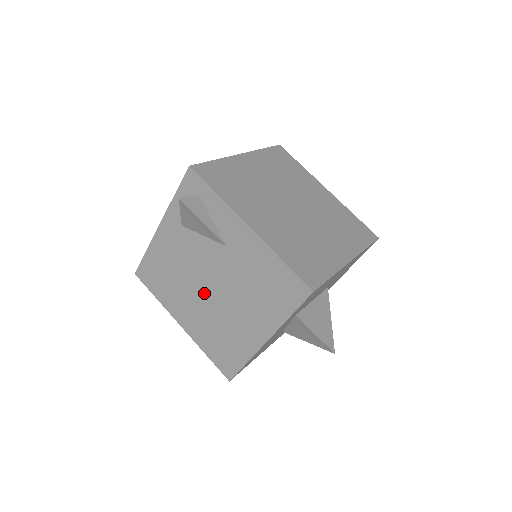
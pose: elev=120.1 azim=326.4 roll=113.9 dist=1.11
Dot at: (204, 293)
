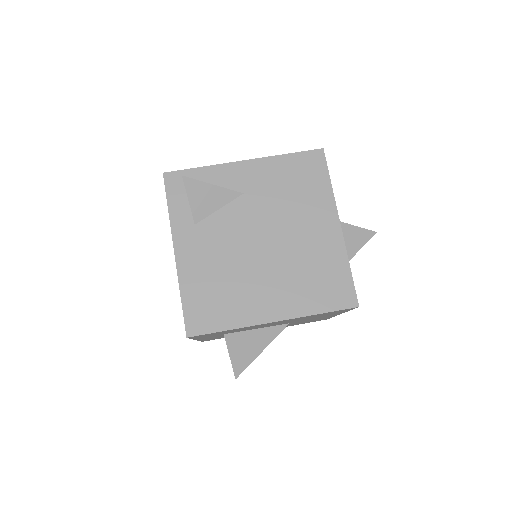
Dot at: (263, 256)
